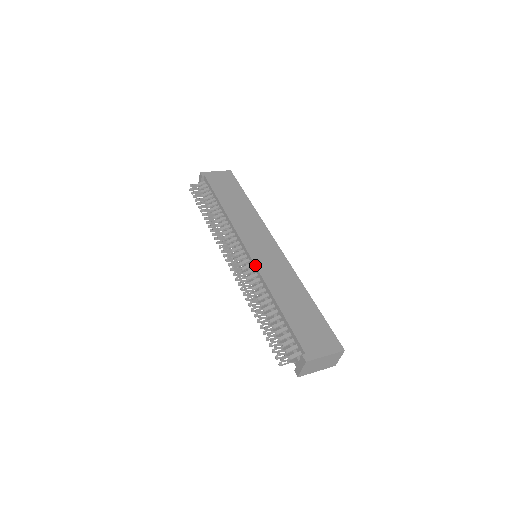
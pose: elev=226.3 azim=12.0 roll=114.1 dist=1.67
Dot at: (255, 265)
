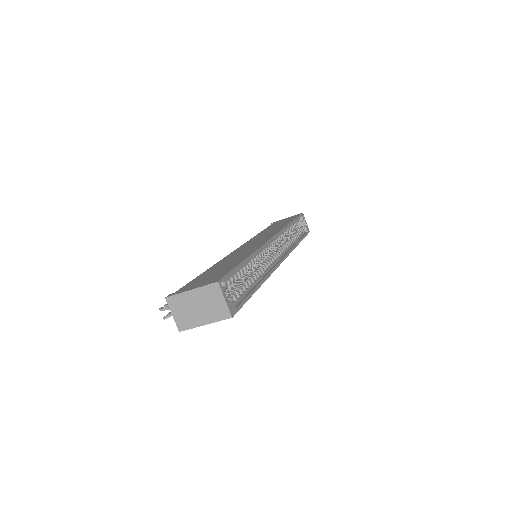
Dot at: (229, 254)
